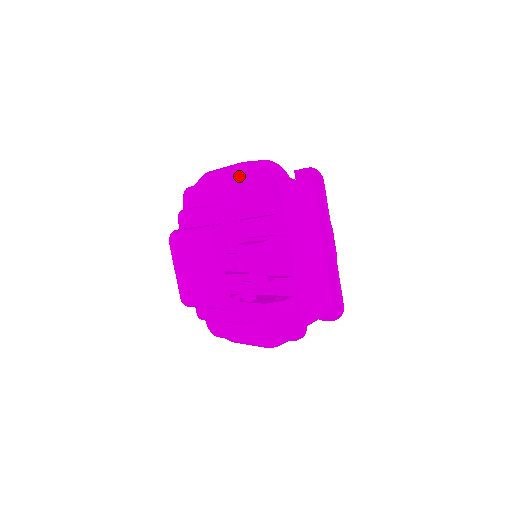
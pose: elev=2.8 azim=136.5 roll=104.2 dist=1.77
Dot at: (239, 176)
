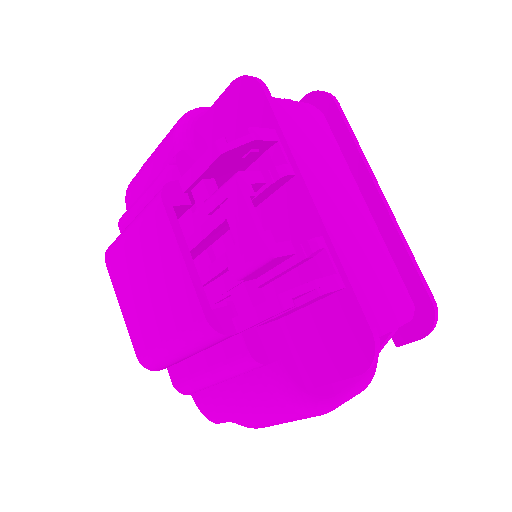
Dot at: (197, 118)
